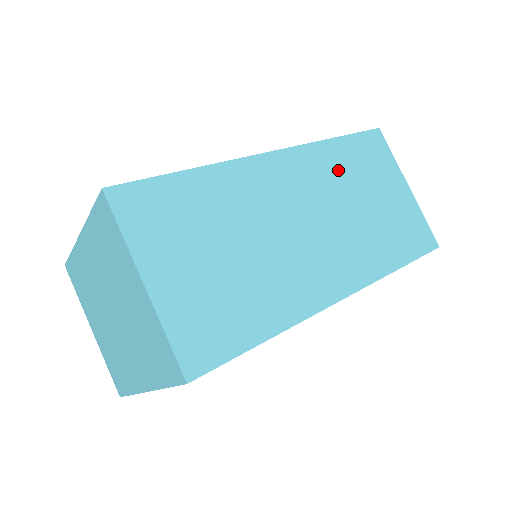
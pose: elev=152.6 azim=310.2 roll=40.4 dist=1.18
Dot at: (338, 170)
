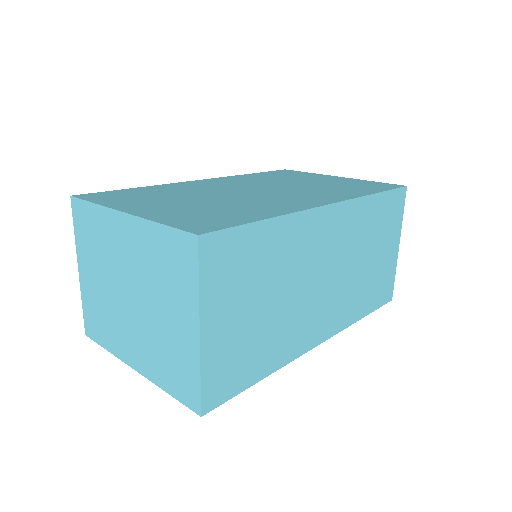
Dot at: (365, 227)
